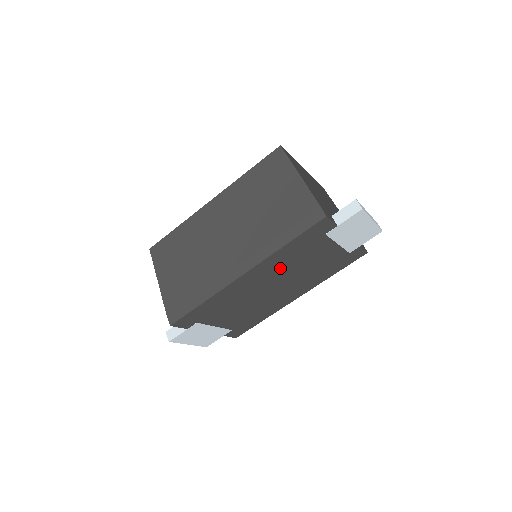
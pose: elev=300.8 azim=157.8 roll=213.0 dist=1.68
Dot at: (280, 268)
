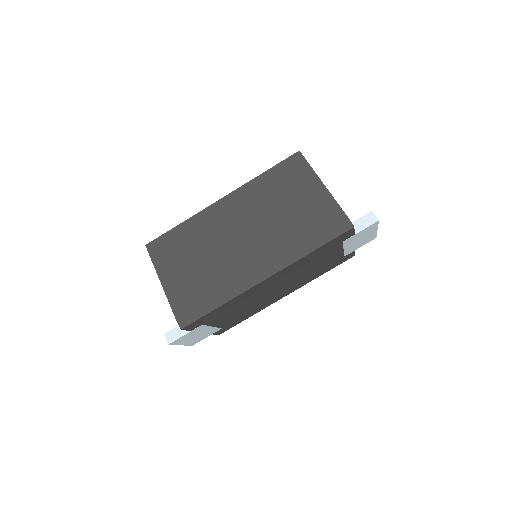
Dot at: (294, 271)
